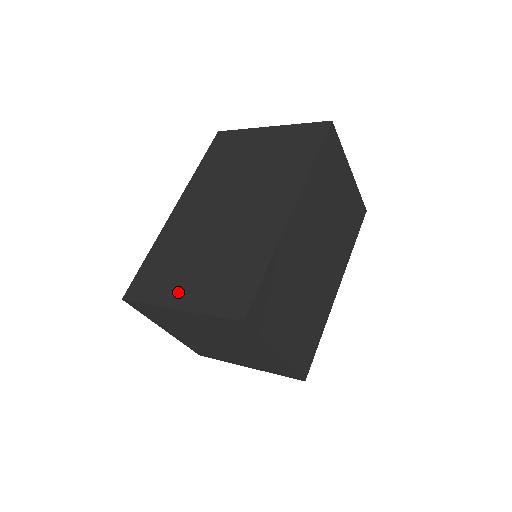
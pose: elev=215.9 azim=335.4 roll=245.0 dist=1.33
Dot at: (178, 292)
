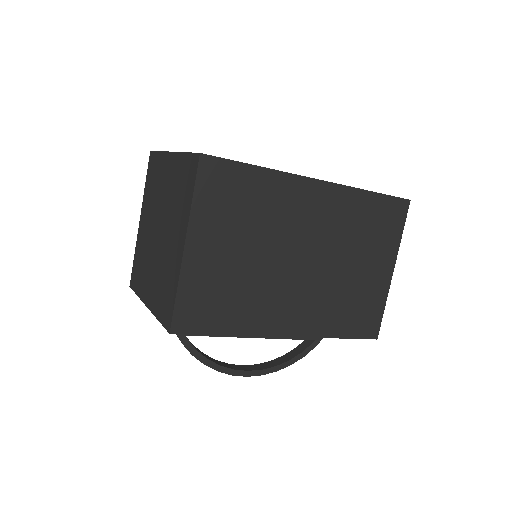
Dot at: occluded
